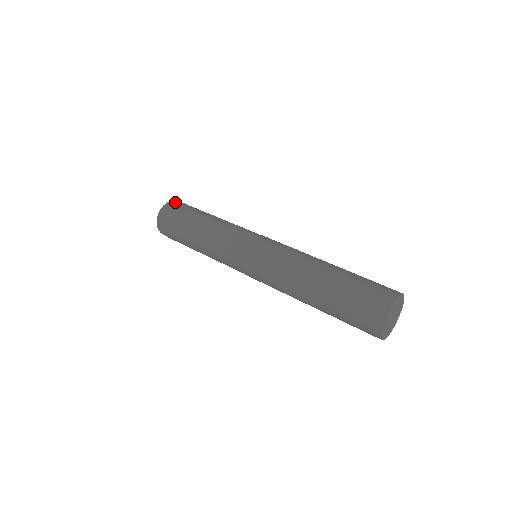
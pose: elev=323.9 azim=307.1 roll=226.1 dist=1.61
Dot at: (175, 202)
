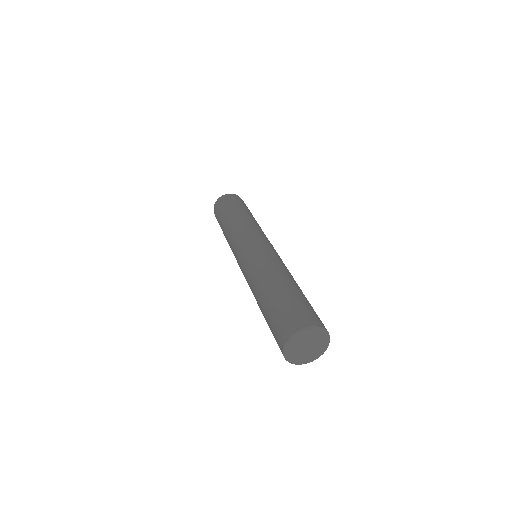
Dot at: (231, 195)
